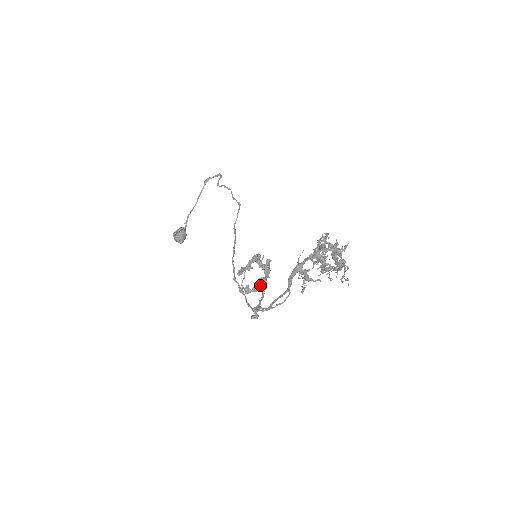
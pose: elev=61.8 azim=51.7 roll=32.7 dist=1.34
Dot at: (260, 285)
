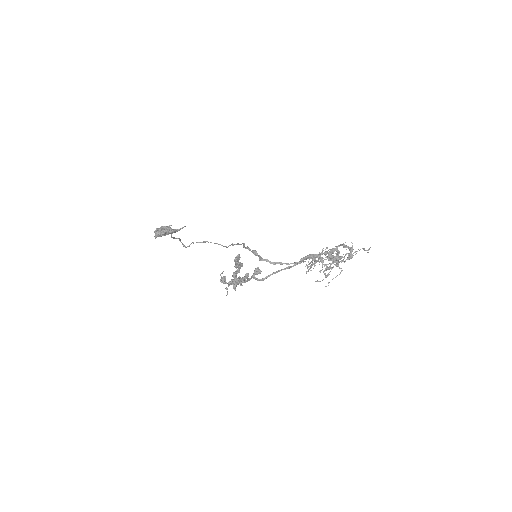
Dot at: (239, 281)
